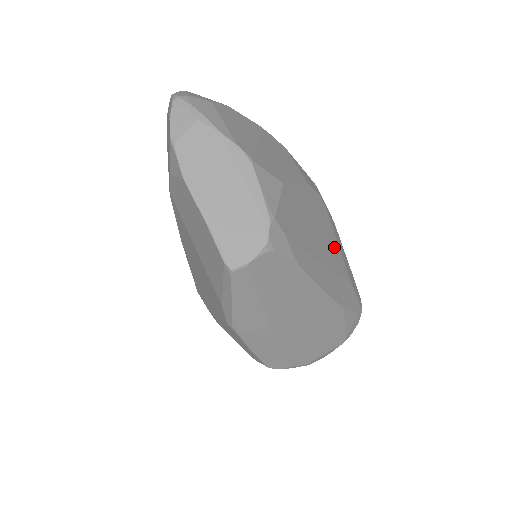
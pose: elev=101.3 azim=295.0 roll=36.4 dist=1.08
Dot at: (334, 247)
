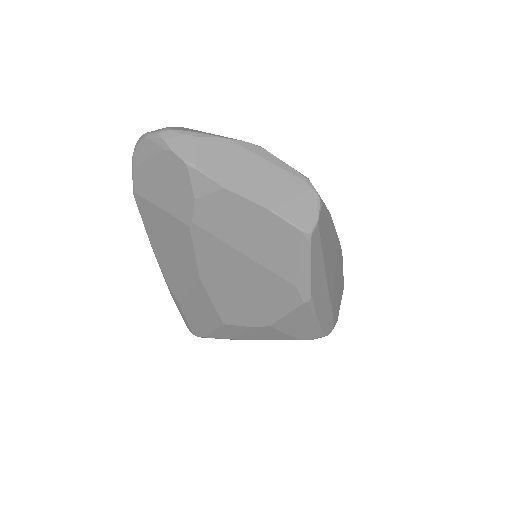
Dot at: occluded
